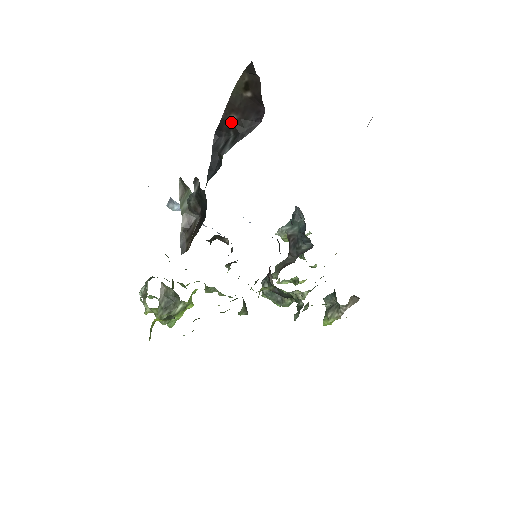
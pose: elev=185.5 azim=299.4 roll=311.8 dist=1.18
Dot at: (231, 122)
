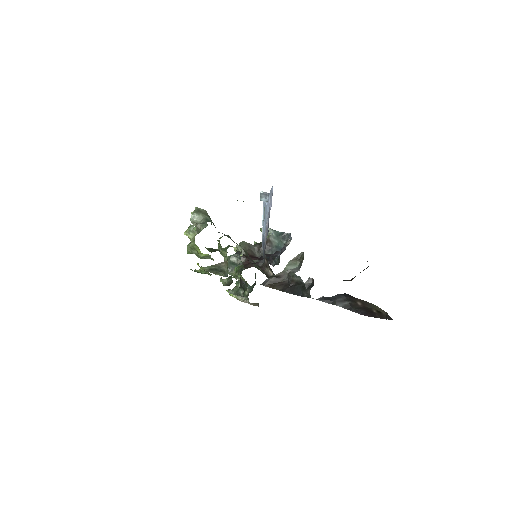
Dot at: (356, 302)
